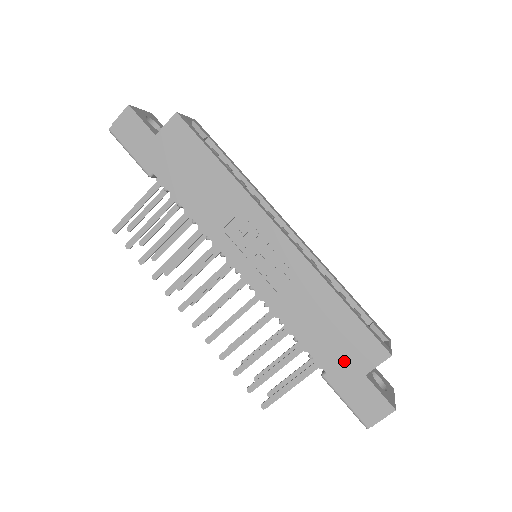
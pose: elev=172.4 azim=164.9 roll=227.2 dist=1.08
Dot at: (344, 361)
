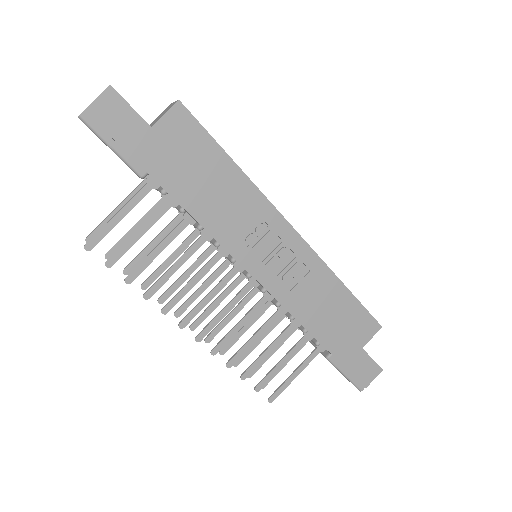
Dot at: (347, 341)
